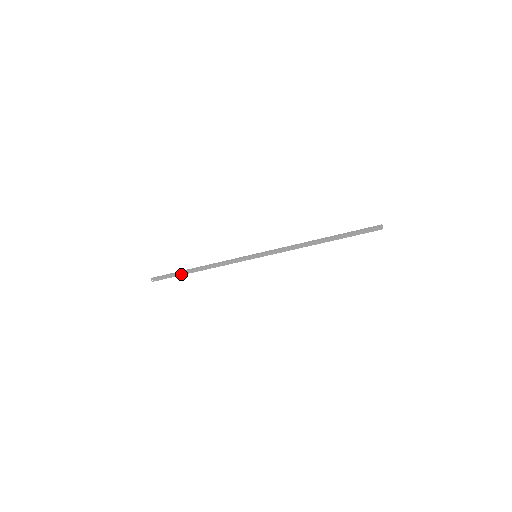
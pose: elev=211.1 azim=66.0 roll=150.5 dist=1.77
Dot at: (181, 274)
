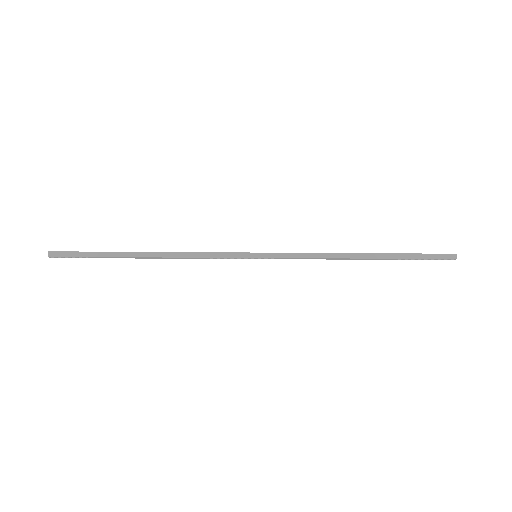
Dot at: occluded
